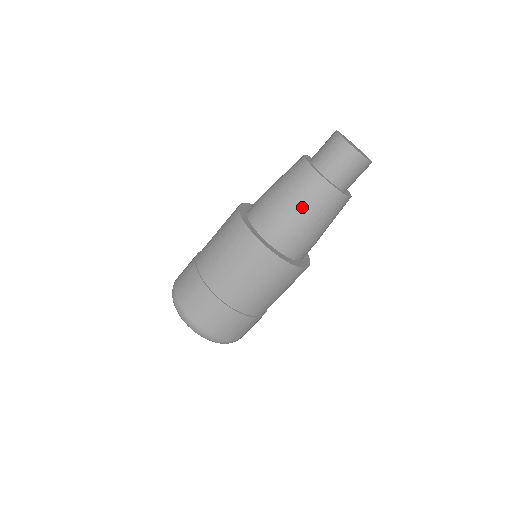
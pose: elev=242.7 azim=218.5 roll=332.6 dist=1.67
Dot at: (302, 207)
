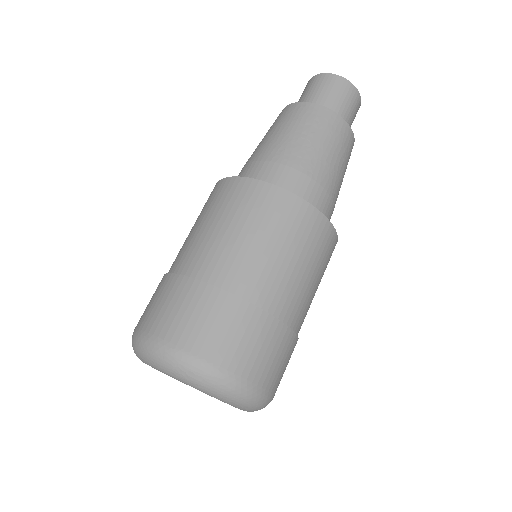
Dot at: (274, 134)
